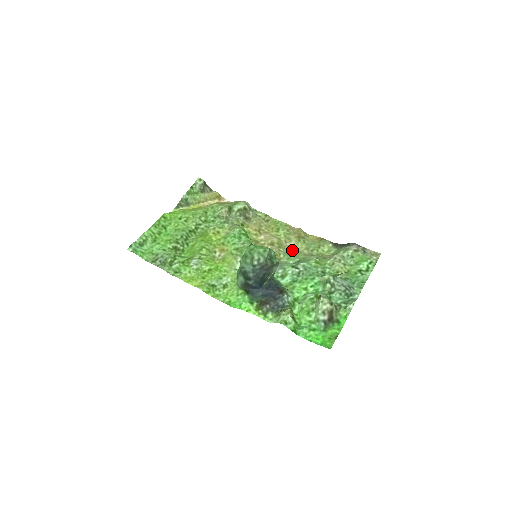
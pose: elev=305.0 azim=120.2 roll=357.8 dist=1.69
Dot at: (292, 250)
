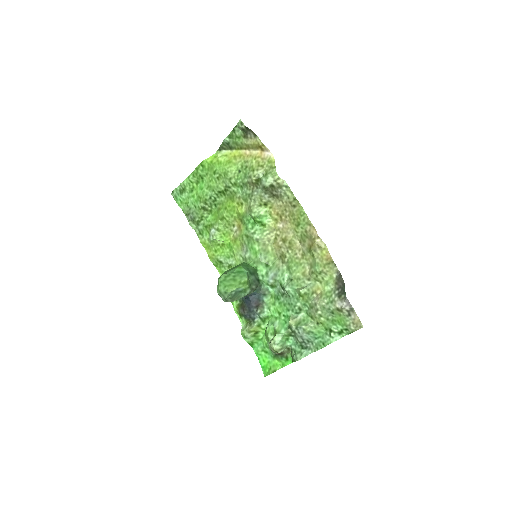
Dot at: (299, 257)
